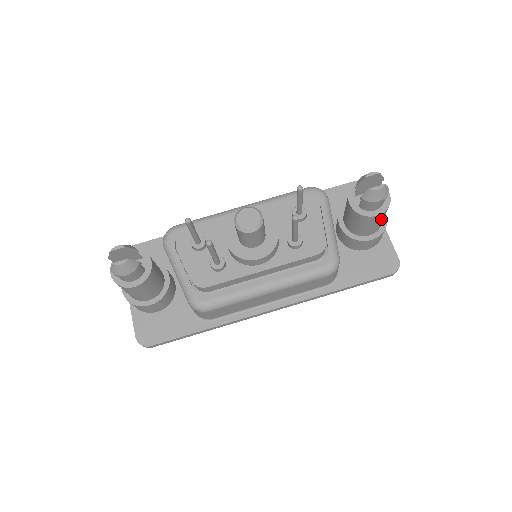
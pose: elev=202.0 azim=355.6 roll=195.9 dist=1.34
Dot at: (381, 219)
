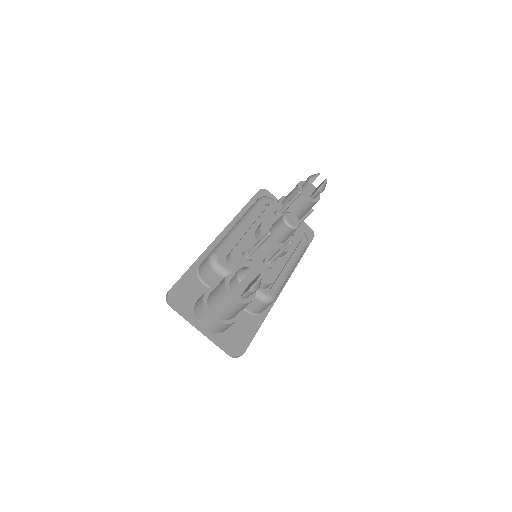
Dot at: occluded
